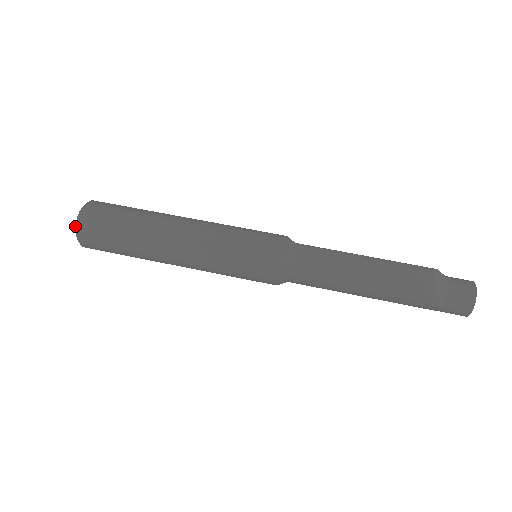
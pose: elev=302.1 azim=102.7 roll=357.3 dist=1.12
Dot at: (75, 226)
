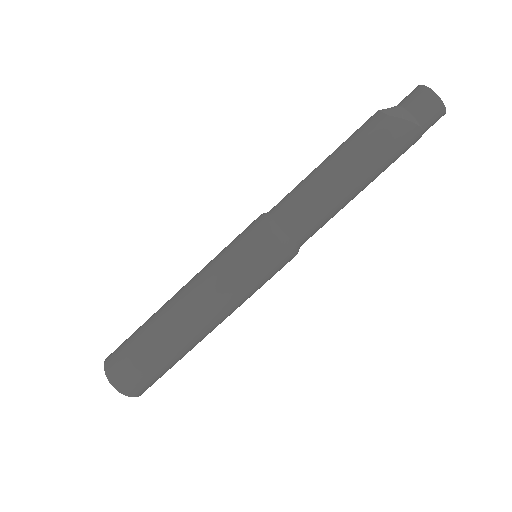
Dot at: occluded
